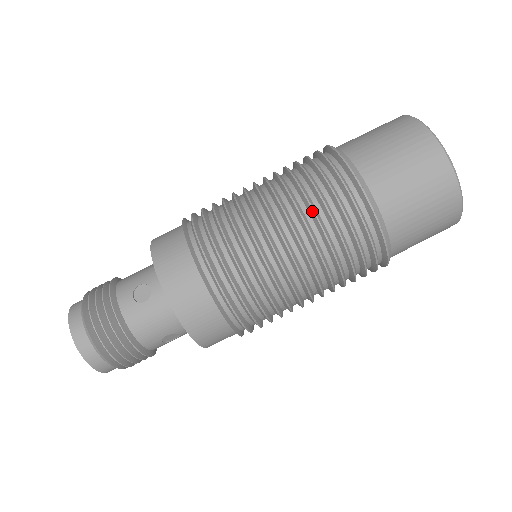
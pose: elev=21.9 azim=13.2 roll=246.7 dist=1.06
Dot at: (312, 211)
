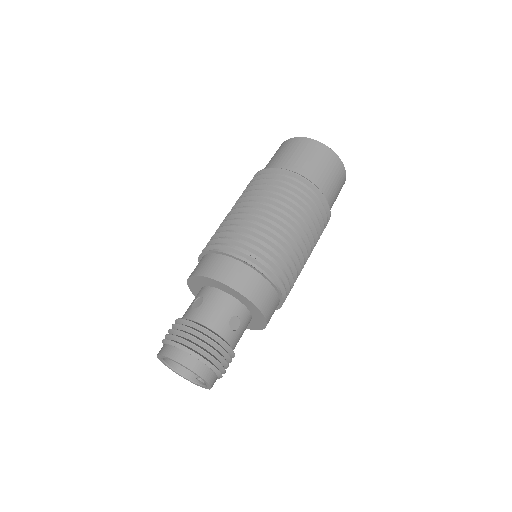
Dot at: (315, 228)
